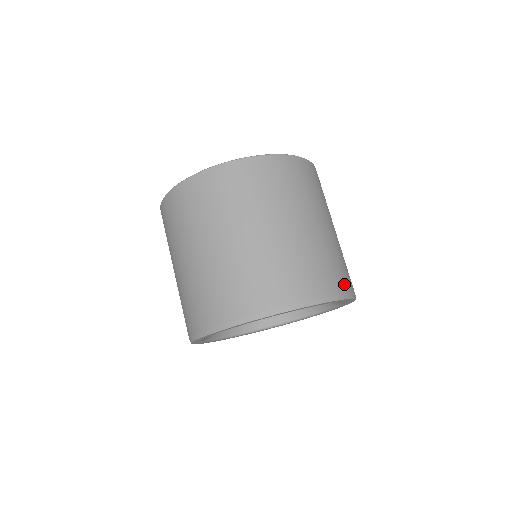
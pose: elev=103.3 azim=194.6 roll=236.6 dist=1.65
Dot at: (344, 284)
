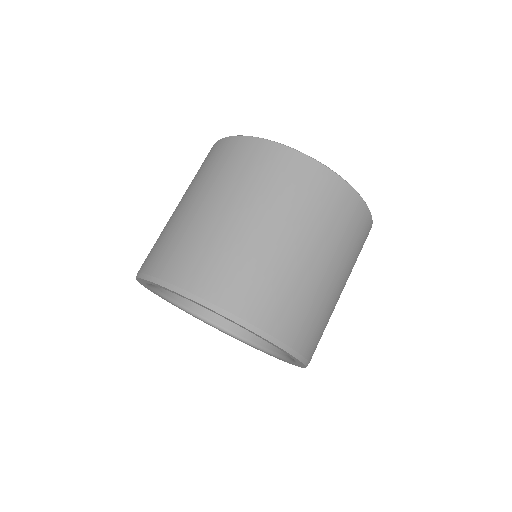
Dot at: (245, 305)
